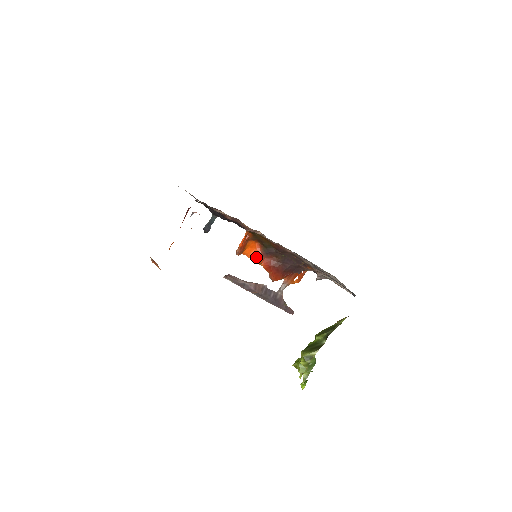
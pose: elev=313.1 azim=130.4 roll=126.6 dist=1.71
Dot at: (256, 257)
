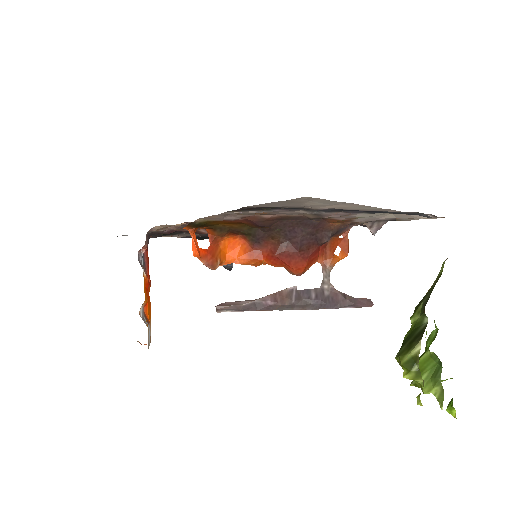
Dot at: (248, 257)
